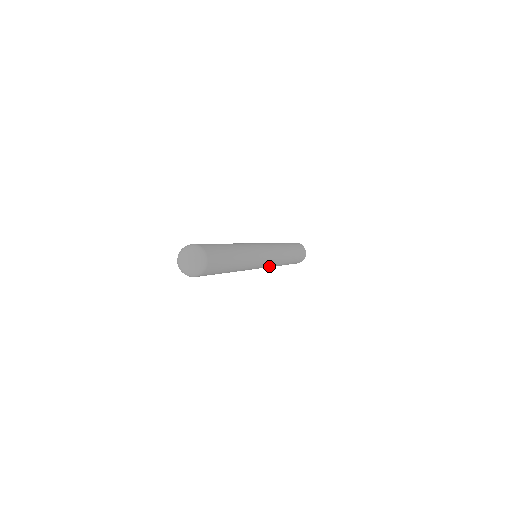
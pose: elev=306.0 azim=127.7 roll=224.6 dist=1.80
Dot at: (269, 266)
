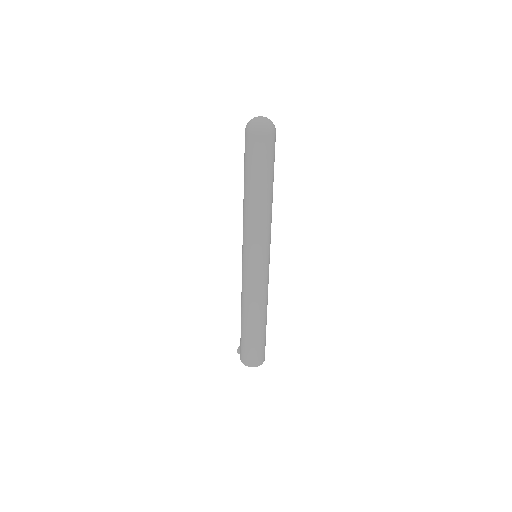
Dot at: (261, 281)
